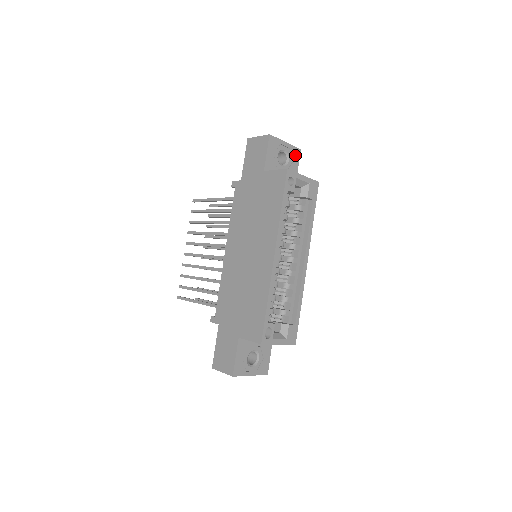
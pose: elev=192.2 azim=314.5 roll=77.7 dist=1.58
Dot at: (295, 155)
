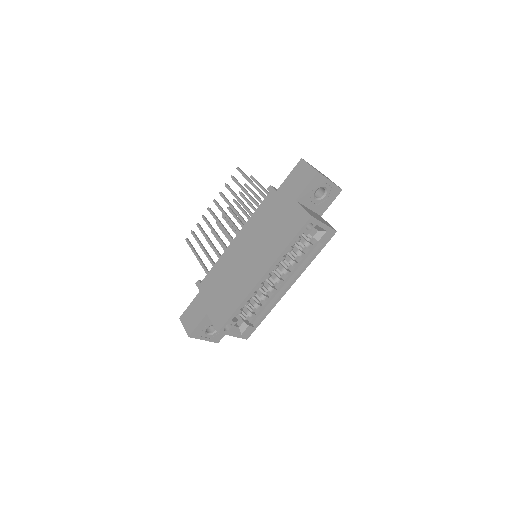
Dot at: (334, 193)
